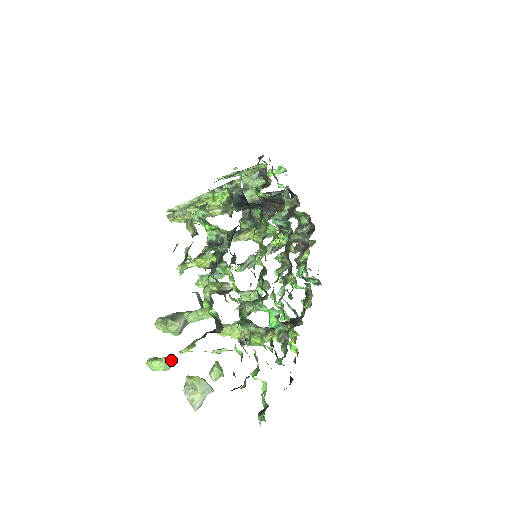
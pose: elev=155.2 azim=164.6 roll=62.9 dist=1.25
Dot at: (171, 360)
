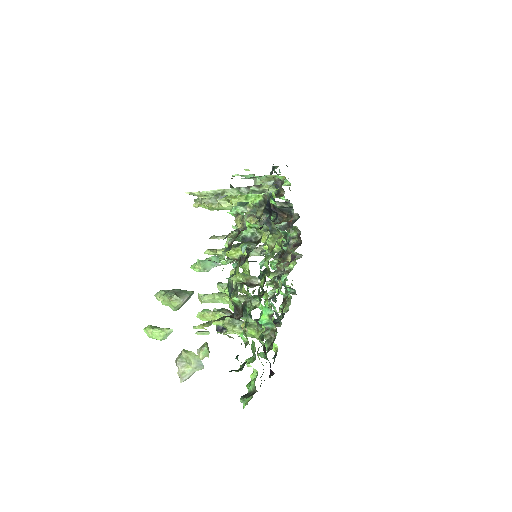
Dot at: (171, 332)
